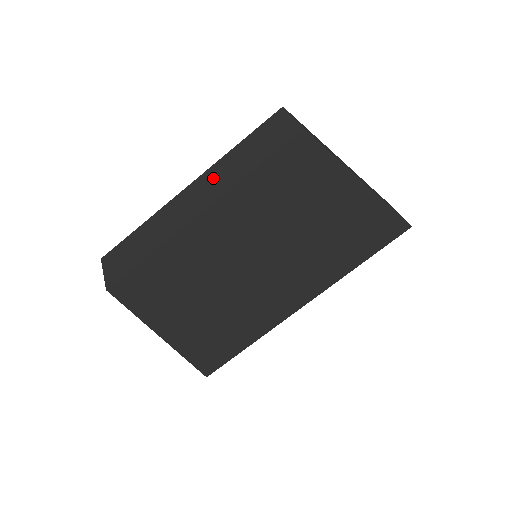
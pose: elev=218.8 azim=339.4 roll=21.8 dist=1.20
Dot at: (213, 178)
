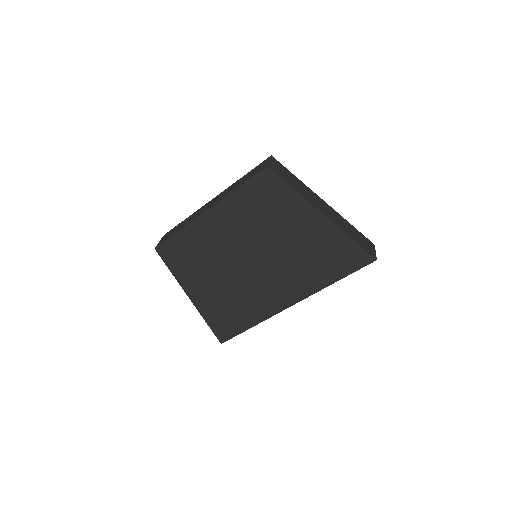
Dot at: (223, 193)
